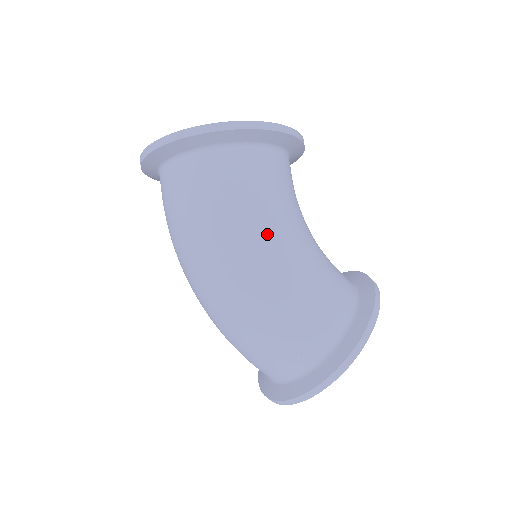
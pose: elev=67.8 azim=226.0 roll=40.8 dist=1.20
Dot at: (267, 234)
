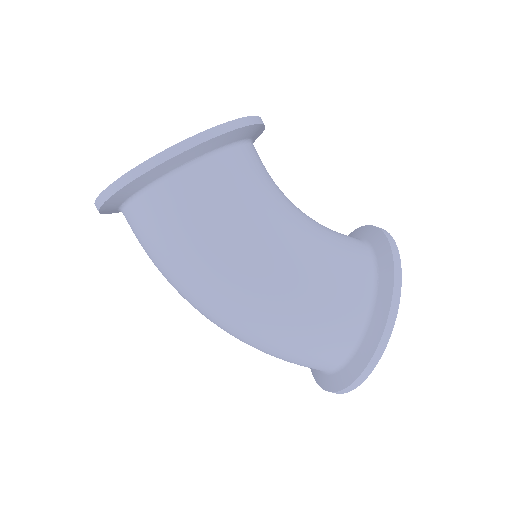
Dot at: (246, 254)
